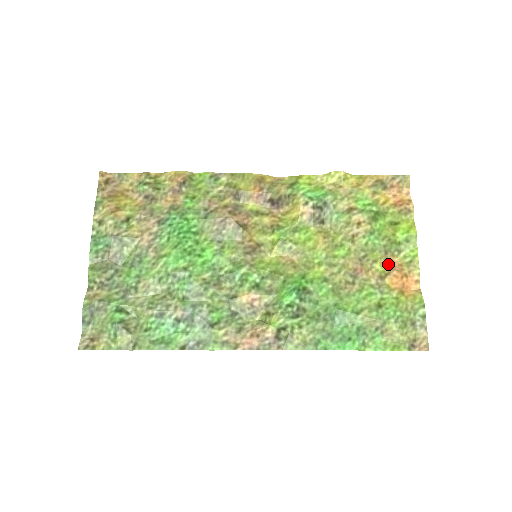
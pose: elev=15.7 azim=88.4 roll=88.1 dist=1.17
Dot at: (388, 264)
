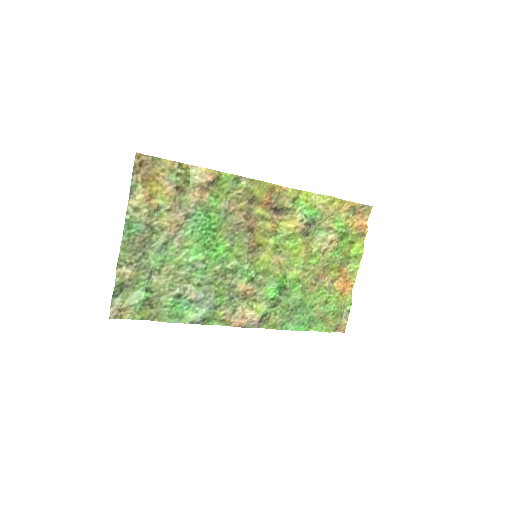
Dot at: (339, 272)
